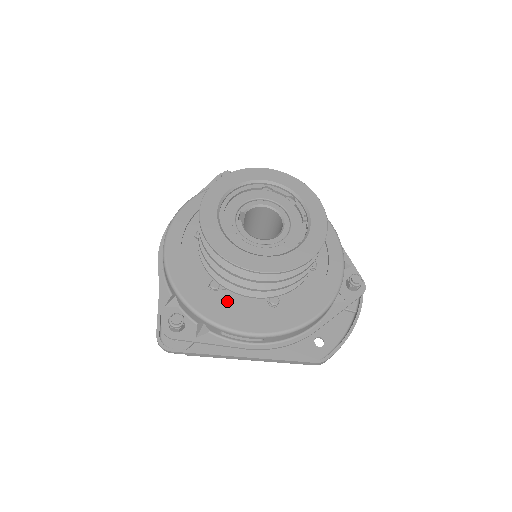
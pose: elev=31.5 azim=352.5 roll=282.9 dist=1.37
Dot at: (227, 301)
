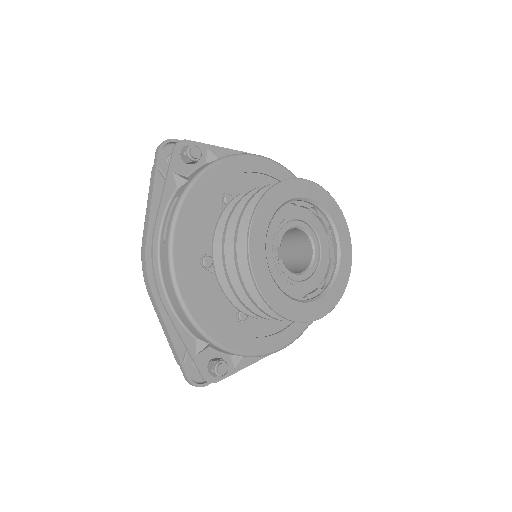
Dot at: (257, 325)
